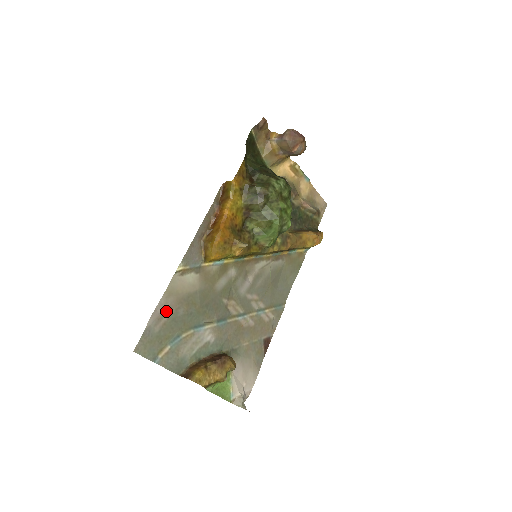
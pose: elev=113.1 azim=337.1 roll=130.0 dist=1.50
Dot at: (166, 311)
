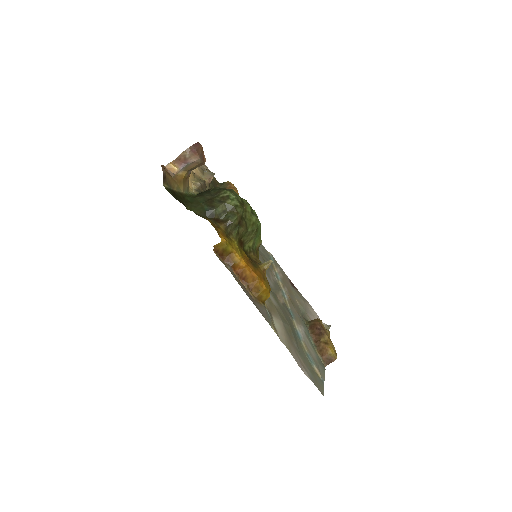
Dot at: (298, 358)
